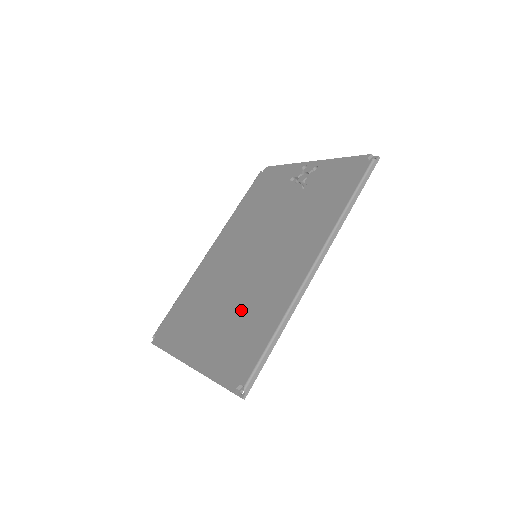
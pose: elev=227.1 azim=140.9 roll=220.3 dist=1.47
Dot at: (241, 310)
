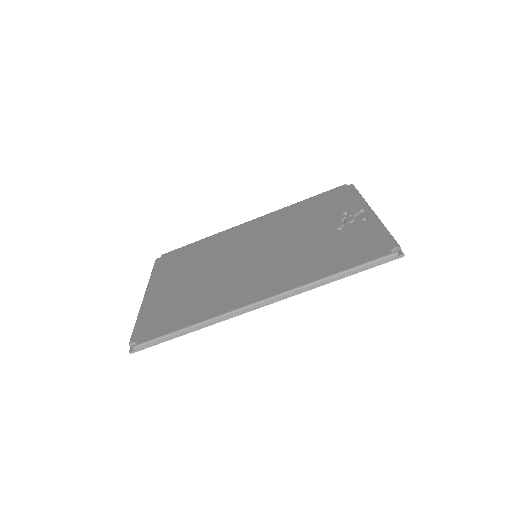
Dot at: (199, 289)
